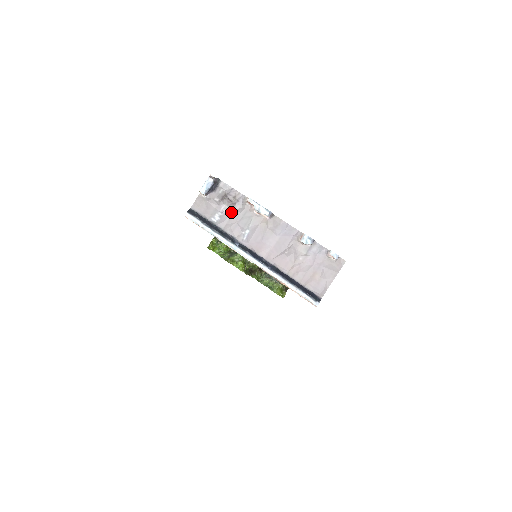
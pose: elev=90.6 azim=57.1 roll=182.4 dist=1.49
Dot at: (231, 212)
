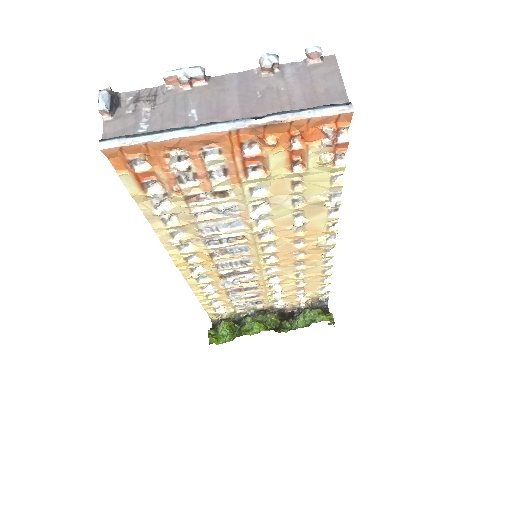
Dot at: (157, 109)
